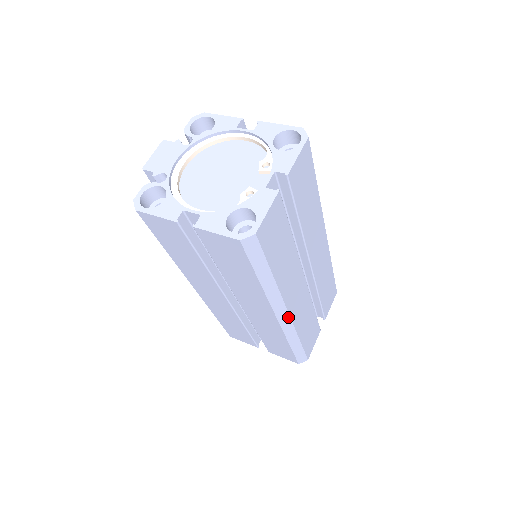
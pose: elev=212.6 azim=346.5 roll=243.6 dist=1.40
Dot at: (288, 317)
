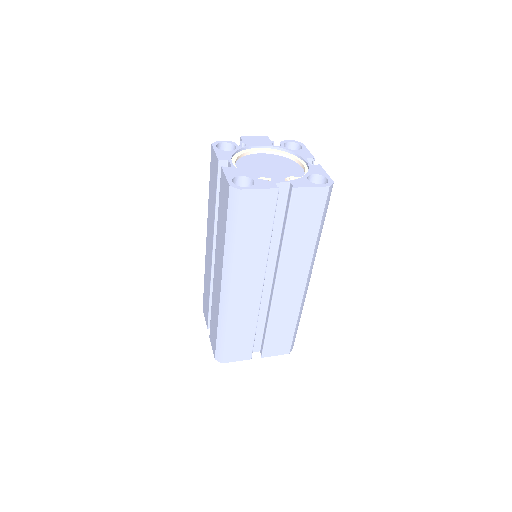
Dot at: (228, 294)
